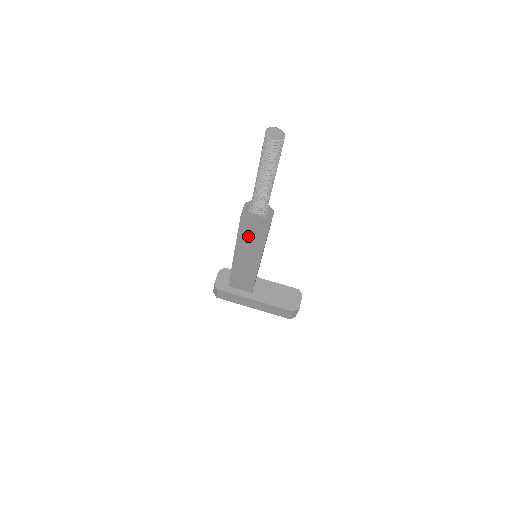
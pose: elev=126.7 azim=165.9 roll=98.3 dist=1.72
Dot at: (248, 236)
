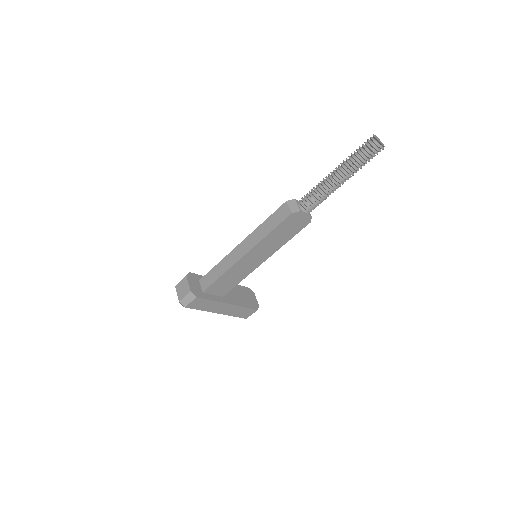
Dot at: (277, 235)
